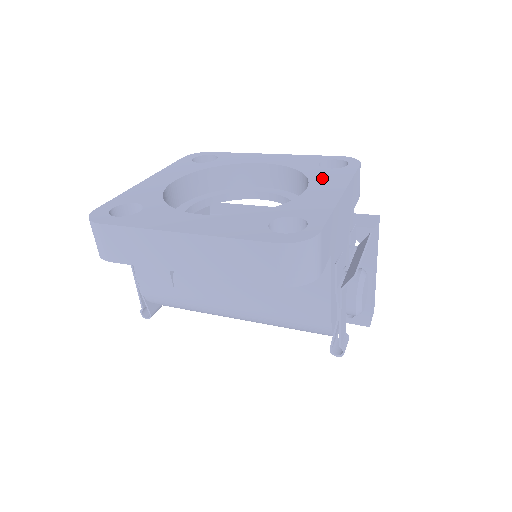
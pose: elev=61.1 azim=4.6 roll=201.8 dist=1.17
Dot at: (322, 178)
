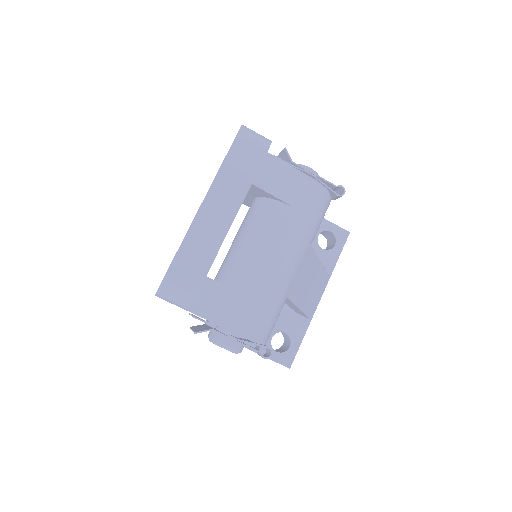
Dot at: occluded
